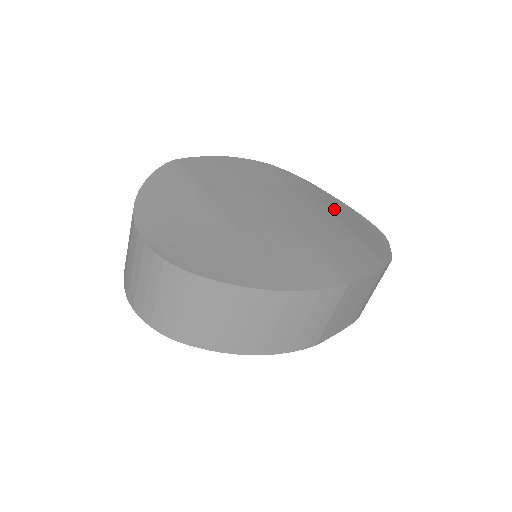
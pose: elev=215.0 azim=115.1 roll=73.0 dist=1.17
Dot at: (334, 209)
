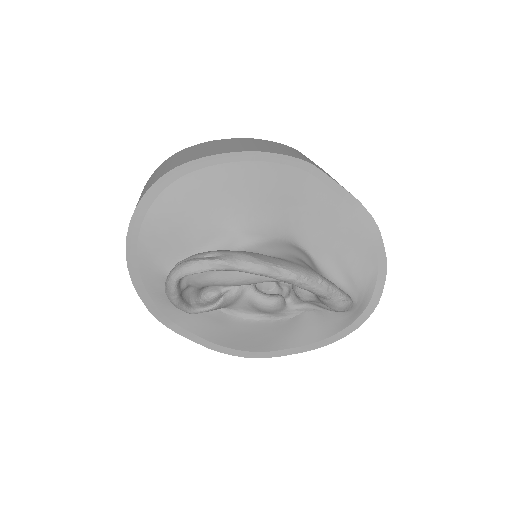
Dot at: occluded
